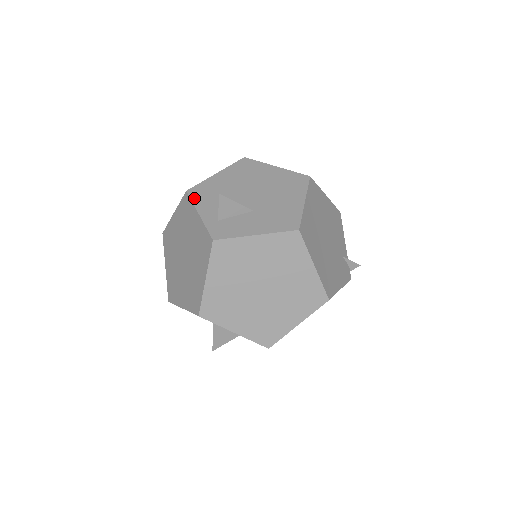
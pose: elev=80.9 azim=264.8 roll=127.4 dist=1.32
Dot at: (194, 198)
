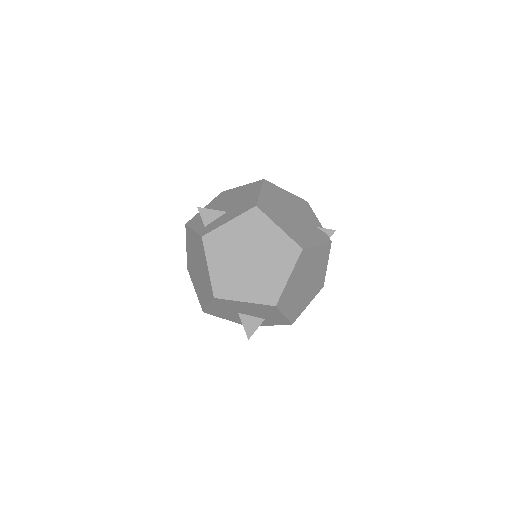
Dot at: (190, 225)
